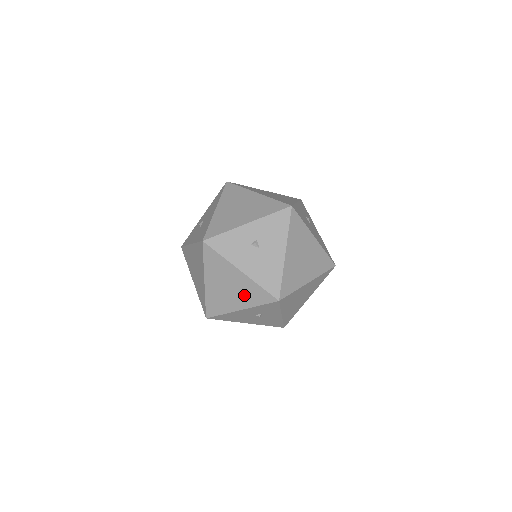
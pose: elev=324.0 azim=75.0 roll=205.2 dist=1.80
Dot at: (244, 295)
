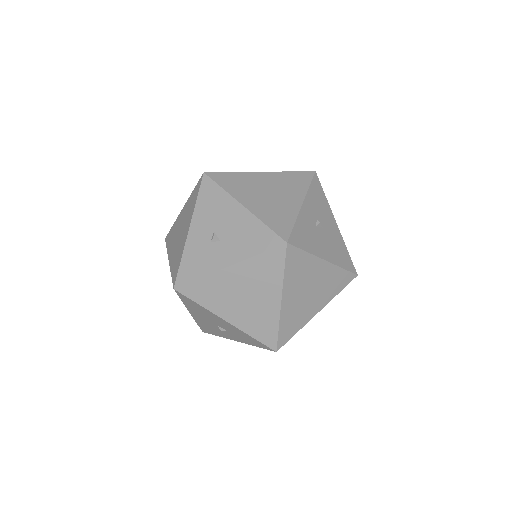
Dot at: (325, 290)
